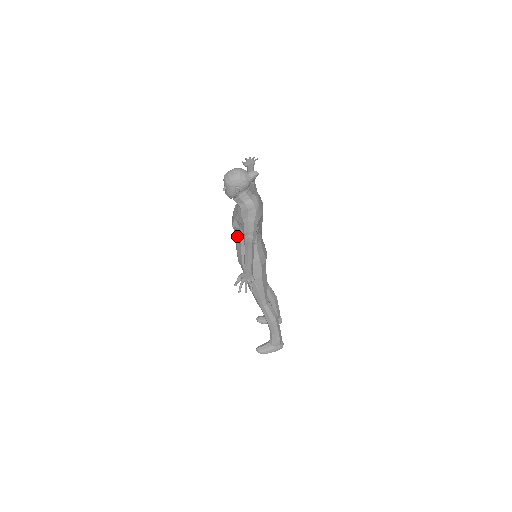
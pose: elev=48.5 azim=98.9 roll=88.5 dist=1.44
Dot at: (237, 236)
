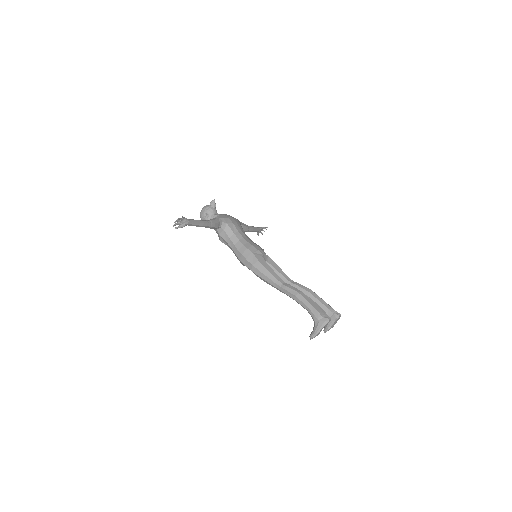
Dot at: (228, 246)
